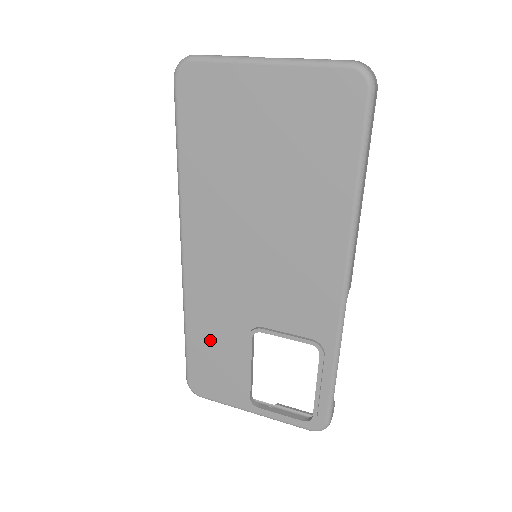
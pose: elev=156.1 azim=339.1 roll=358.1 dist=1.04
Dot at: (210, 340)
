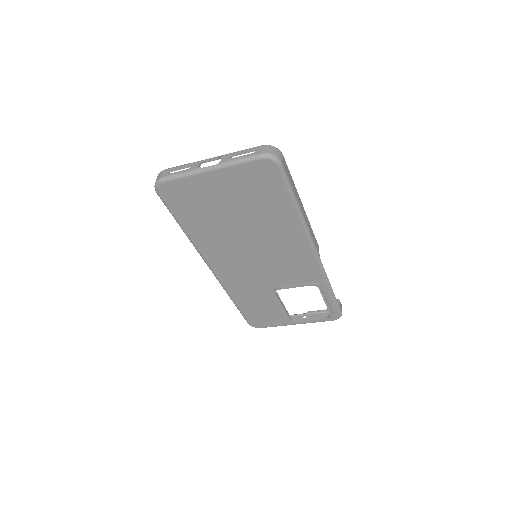
Dot at: (251, 302)
